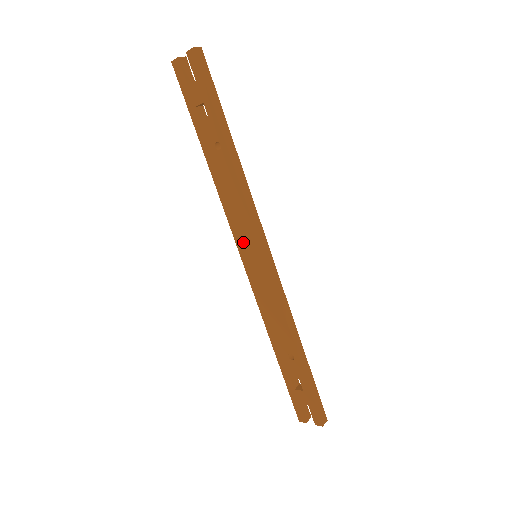
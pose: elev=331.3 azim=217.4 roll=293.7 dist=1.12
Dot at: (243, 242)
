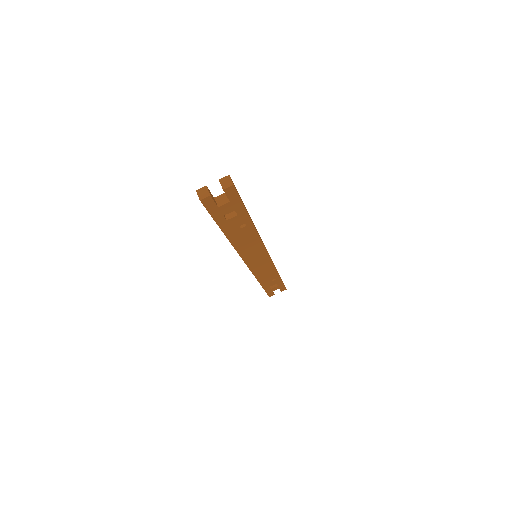
Dot at: (251, 257)
